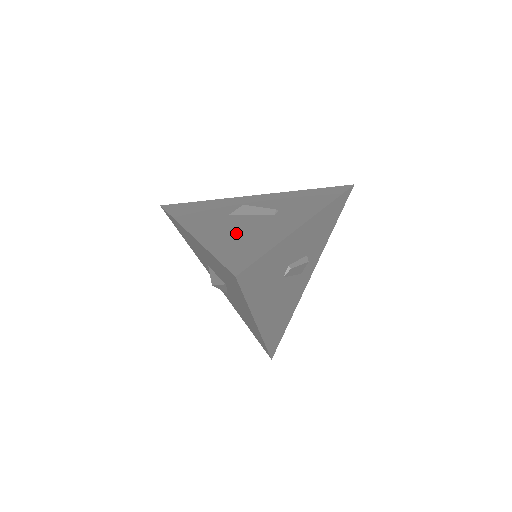
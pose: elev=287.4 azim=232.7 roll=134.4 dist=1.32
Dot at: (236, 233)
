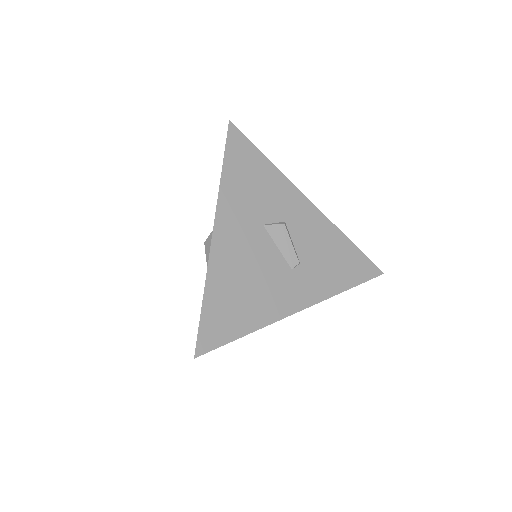
Dot at: (244, 275)
